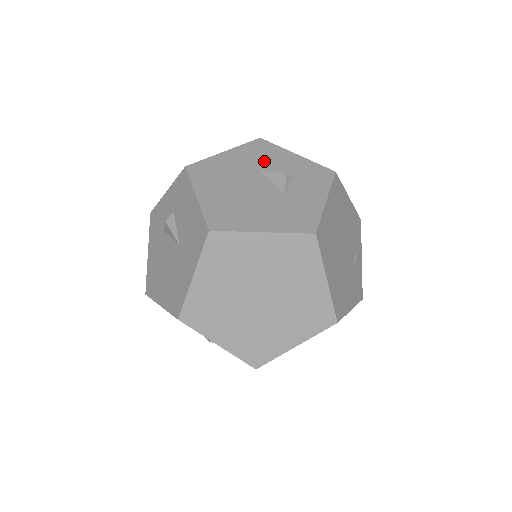
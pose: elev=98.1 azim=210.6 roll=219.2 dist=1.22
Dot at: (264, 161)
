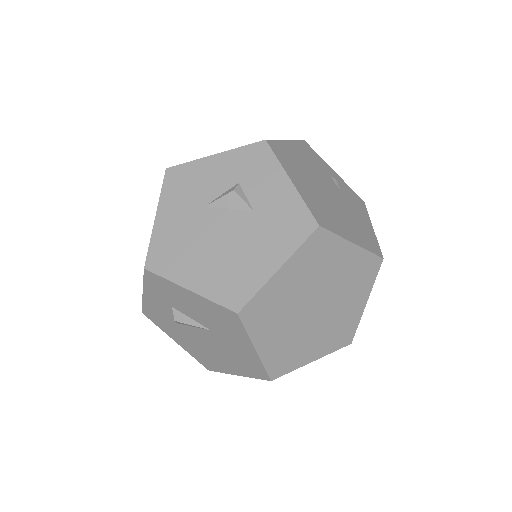
Dot at: (198, 192)
